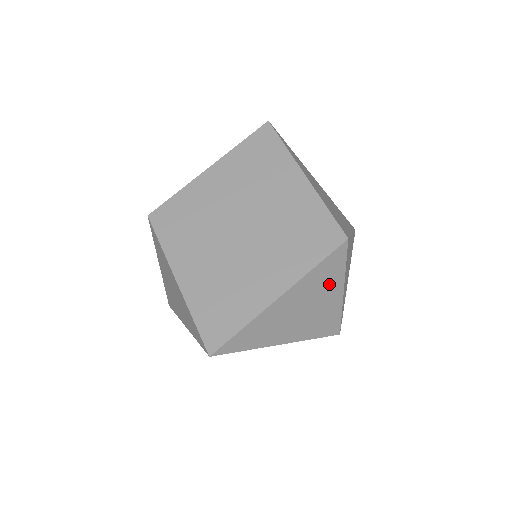
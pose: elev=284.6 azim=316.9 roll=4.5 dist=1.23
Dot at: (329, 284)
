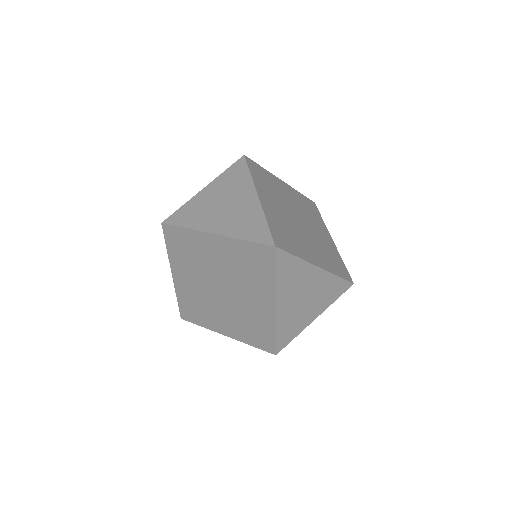
Dot at: occluded
